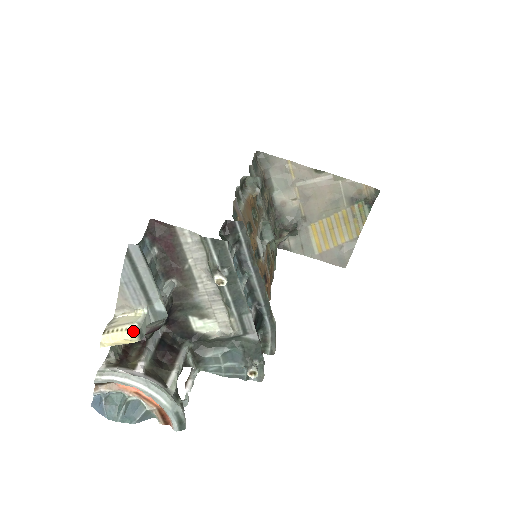
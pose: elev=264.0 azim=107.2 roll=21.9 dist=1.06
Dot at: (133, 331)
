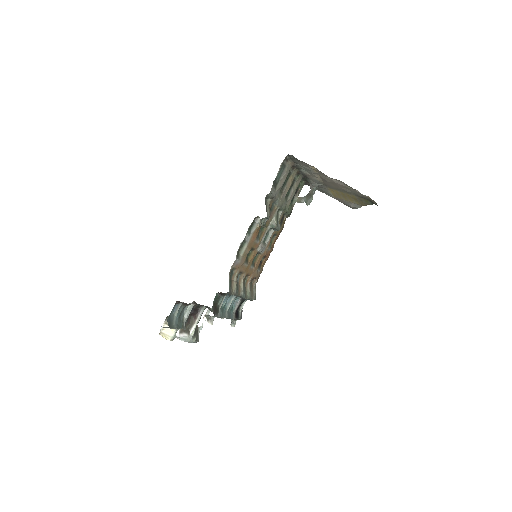
Dot at: (170, 340)
